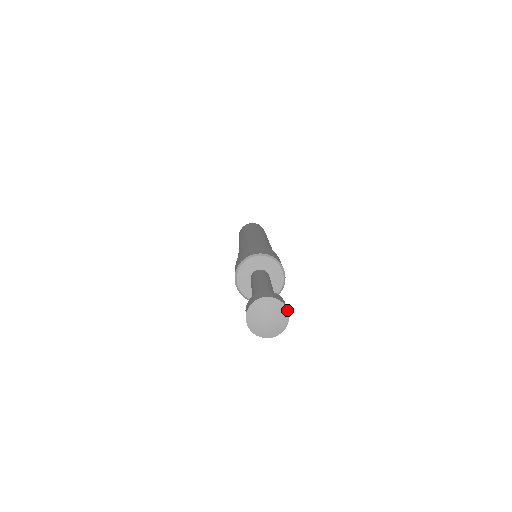
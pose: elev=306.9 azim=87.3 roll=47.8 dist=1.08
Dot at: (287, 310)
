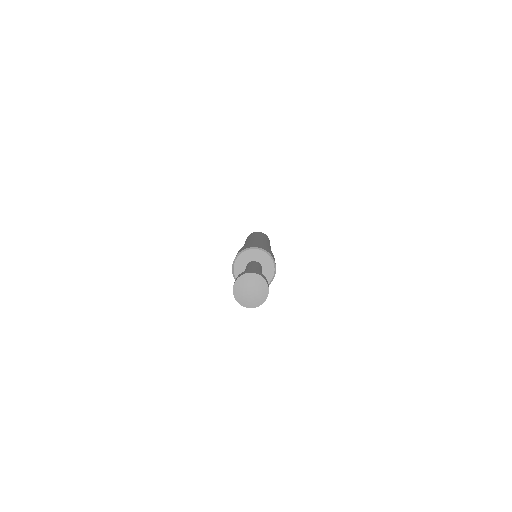
Dot at: (268, 286)
